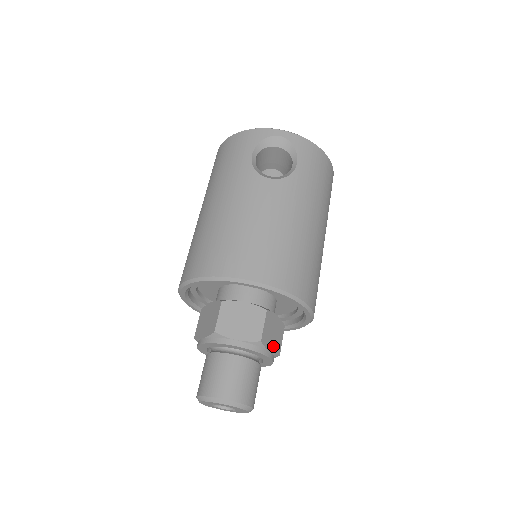
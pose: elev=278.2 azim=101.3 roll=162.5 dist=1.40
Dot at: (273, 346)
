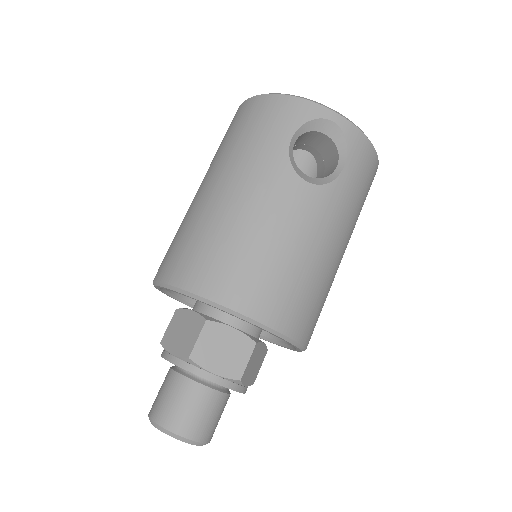
Dot at: (250, 378)
